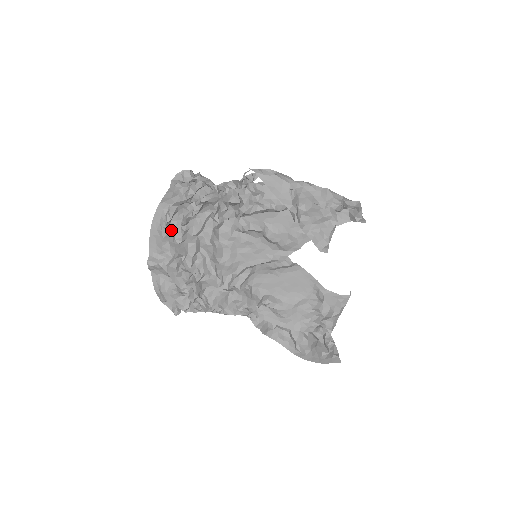
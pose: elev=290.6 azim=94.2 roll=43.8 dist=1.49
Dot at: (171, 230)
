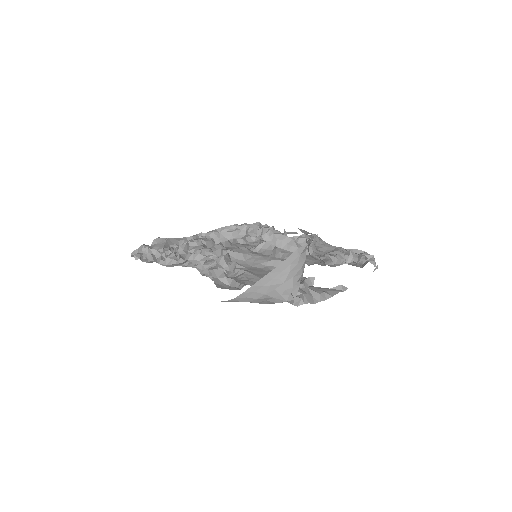
Dot at: occluded
